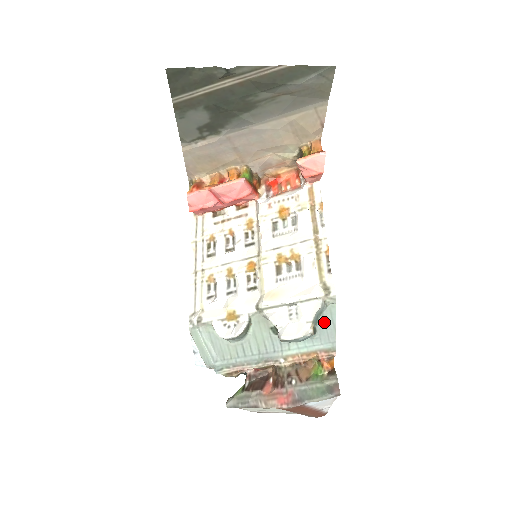
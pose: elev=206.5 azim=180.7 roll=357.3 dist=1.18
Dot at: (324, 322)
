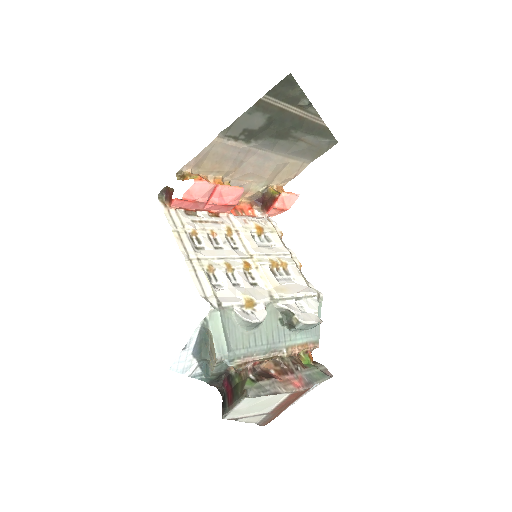
Dot at: occluded
